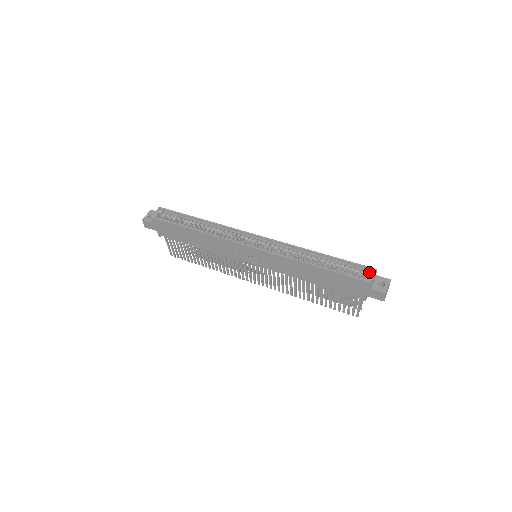
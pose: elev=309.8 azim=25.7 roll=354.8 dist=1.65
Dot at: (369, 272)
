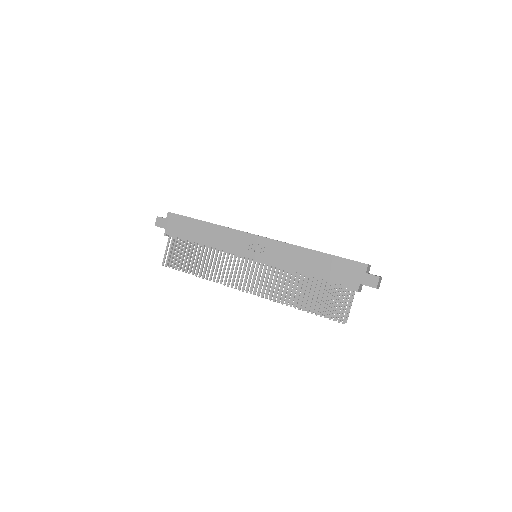
Dot at: occluded
